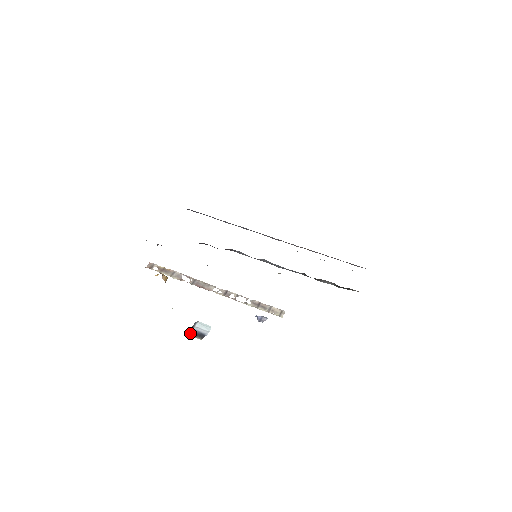
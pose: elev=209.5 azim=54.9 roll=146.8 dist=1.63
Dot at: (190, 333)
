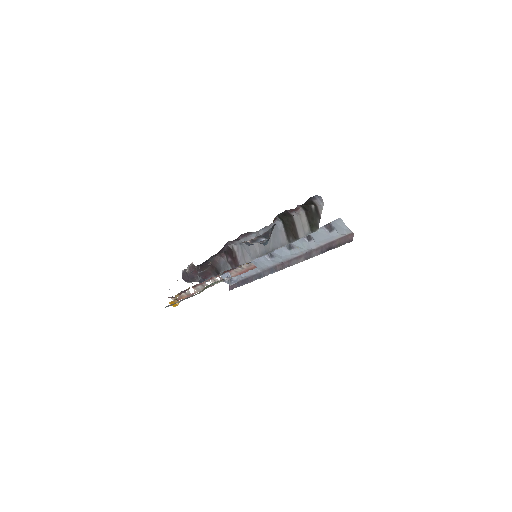
Dot at: occluded
